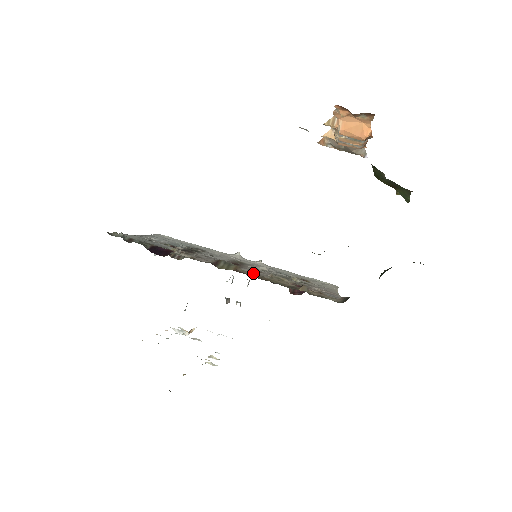
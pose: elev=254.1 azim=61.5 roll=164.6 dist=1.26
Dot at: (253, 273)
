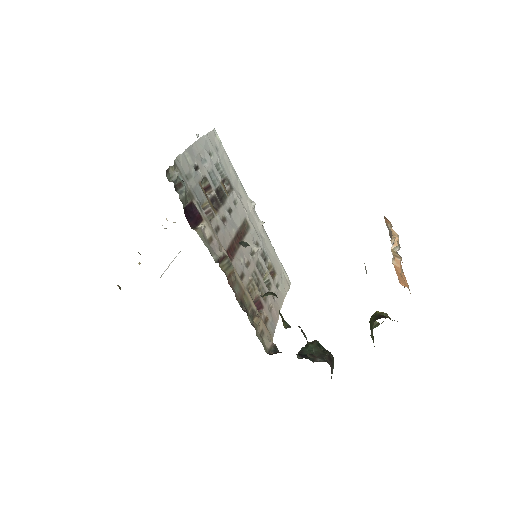
Dot at: (241, 273)
